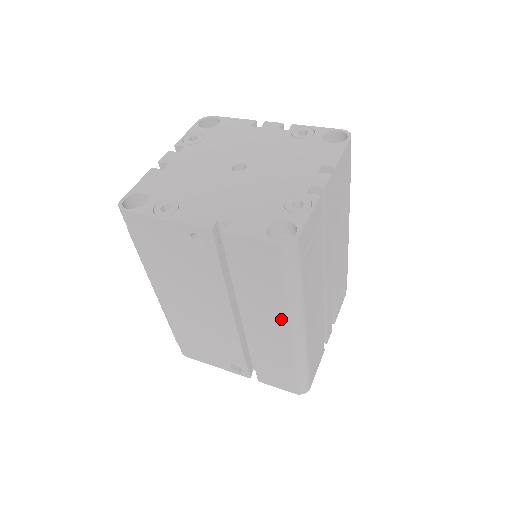
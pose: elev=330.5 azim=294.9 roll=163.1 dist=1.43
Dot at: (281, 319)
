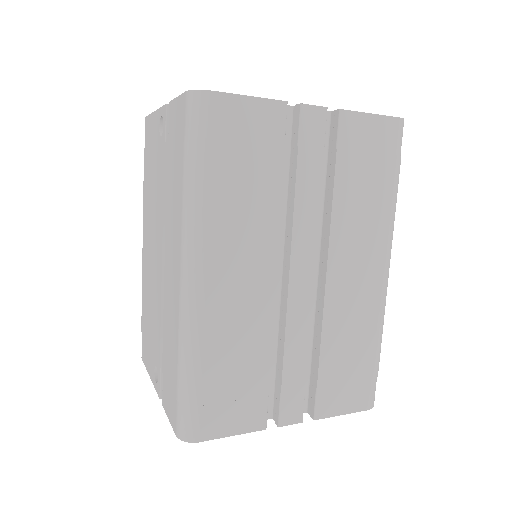
Dot at: (179, 242)
